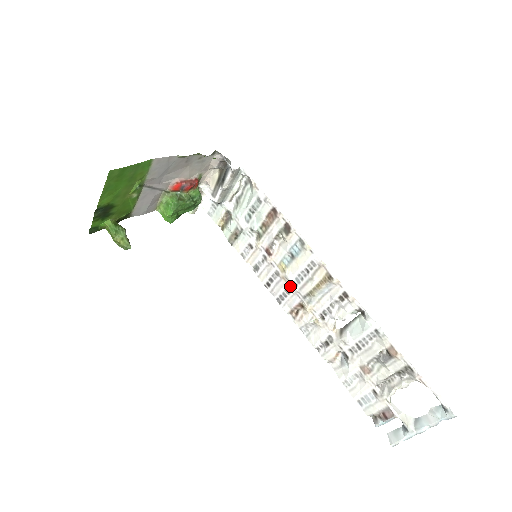
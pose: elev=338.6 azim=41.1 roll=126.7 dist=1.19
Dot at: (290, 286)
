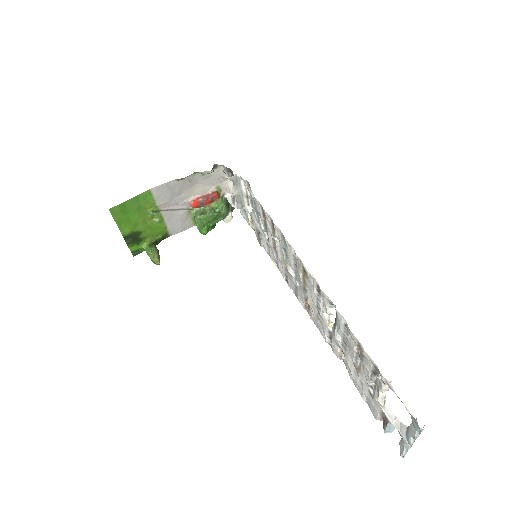
Dot at: (295, 281)
